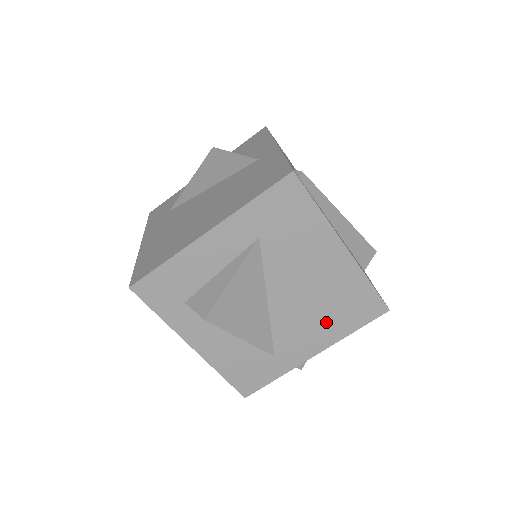
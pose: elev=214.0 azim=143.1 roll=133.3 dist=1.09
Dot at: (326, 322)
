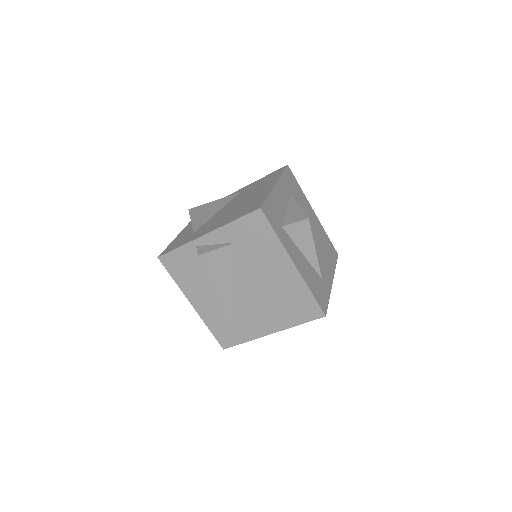
Dot at: (326, 257)
